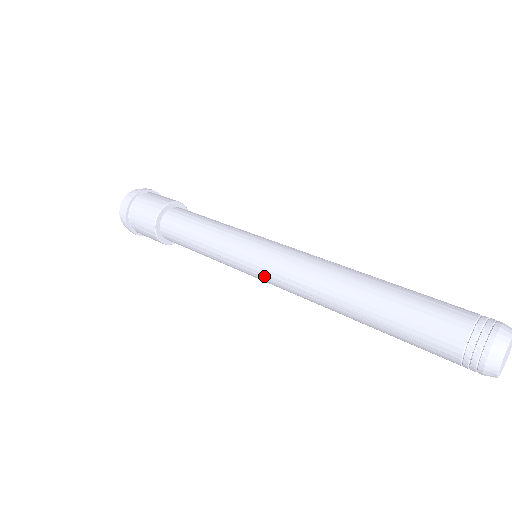
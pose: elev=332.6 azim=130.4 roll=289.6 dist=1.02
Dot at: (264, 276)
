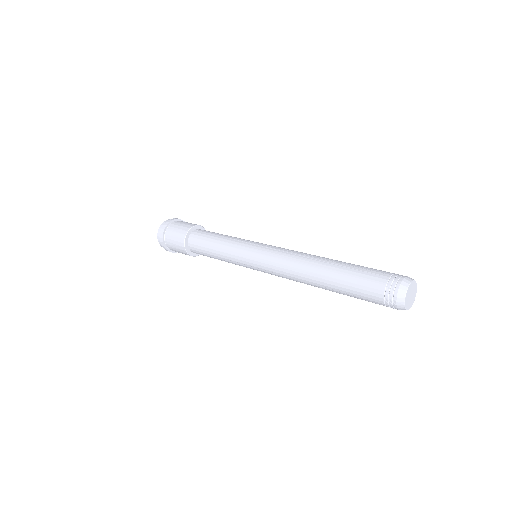
Dot at: (265, 272)
